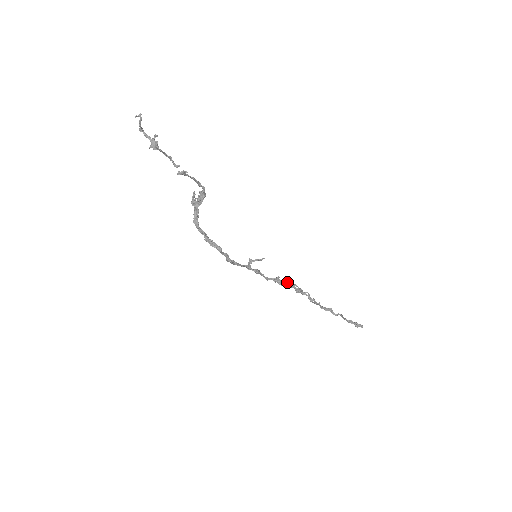
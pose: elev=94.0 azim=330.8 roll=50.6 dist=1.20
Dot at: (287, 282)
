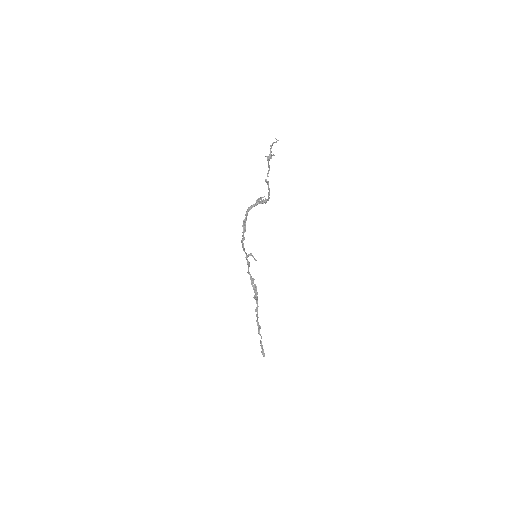
Dot at: (256, 287)
